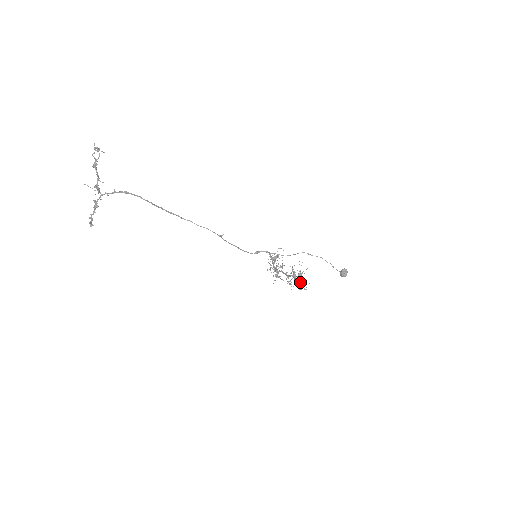
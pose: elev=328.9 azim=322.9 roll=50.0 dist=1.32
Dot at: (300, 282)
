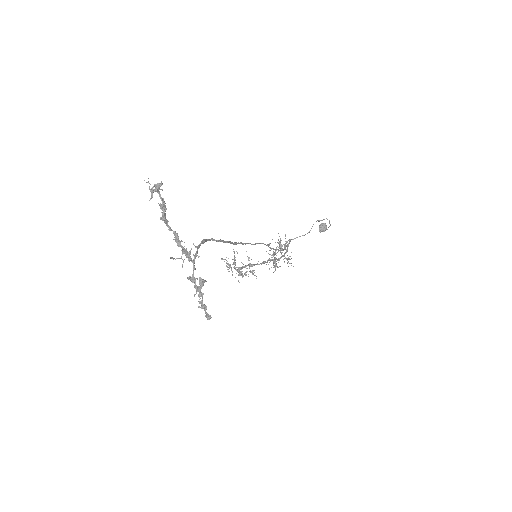
Dot at: occluded
